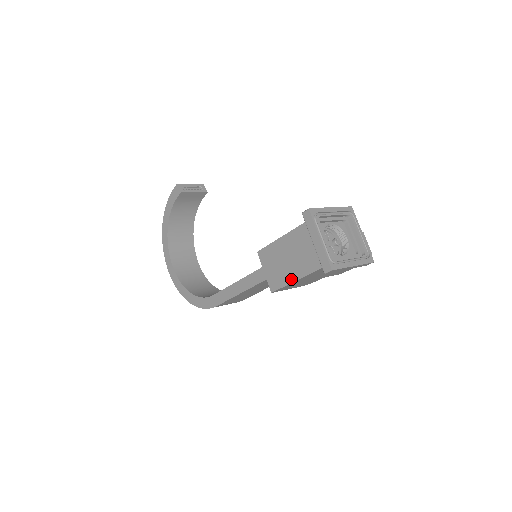
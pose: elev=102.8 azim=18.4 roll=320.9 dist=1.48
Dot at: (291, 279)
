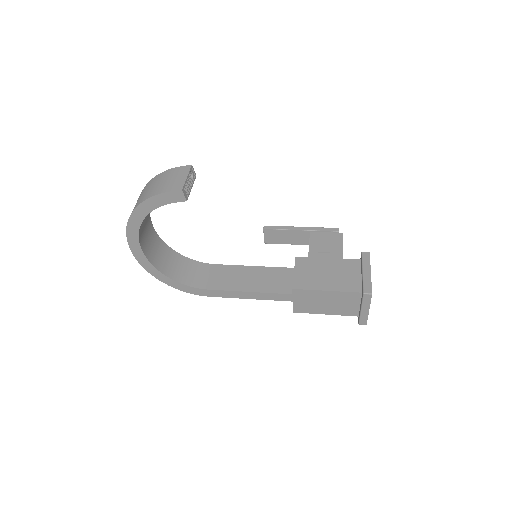
Dot at: (320, 313)
